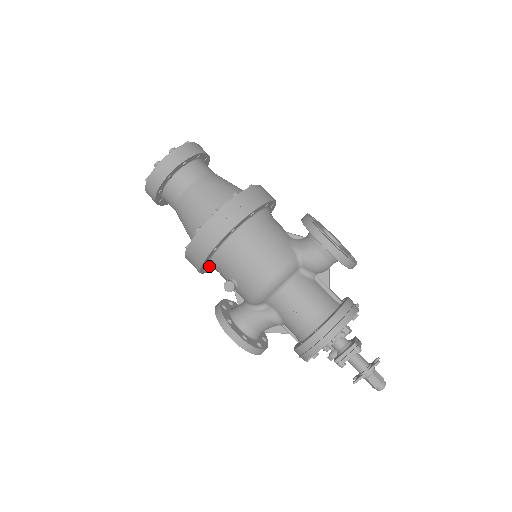
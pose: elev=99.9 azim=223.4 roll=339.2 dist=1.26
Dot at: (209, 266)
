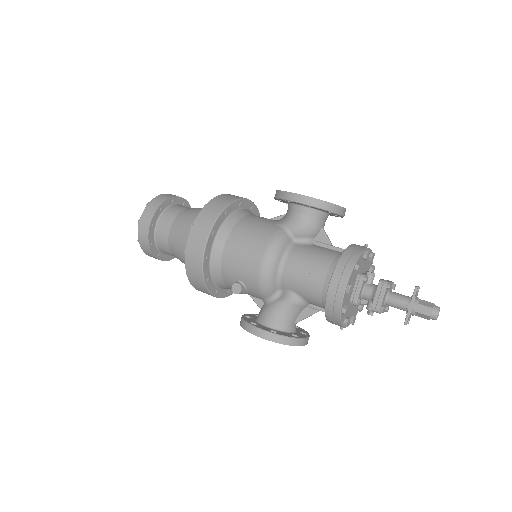
Dot at: (217, 284)
